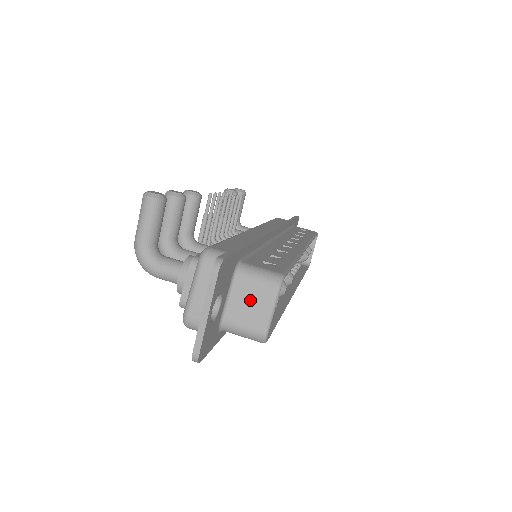
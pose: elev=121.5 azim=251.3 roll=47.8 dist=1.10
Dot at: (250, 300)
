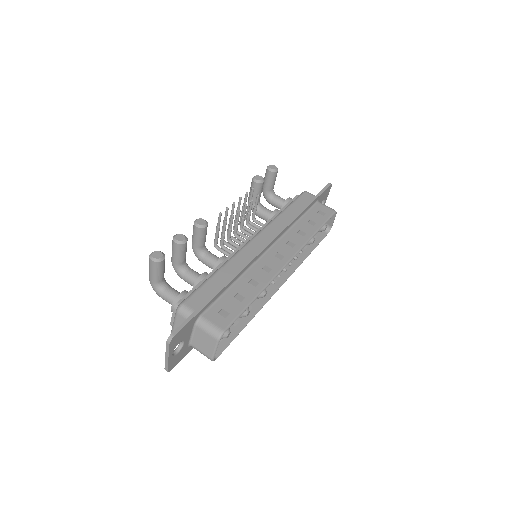
Dot at: (203, 340)
